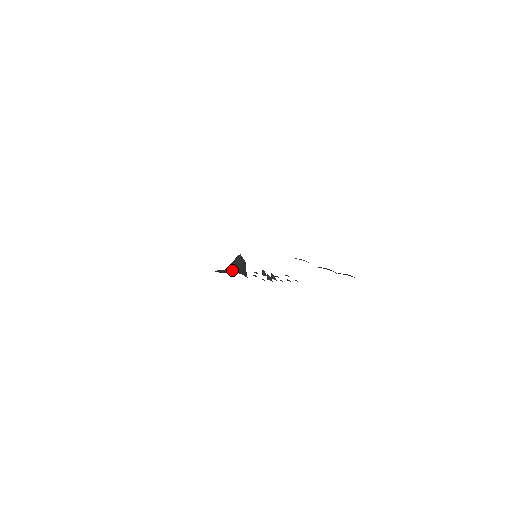
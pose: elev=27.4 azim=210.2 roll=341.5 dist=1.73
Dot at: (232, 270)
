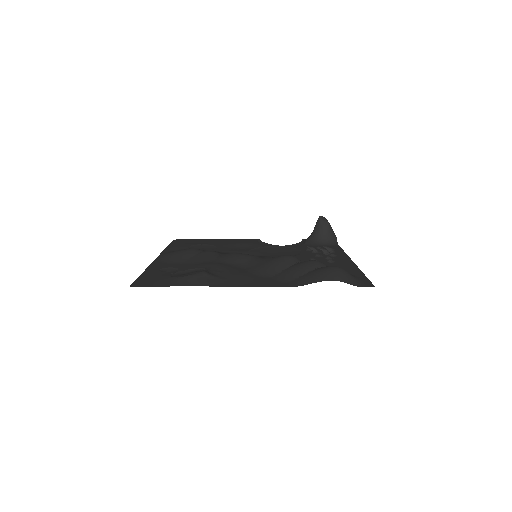
Dot at: (308, 240)
